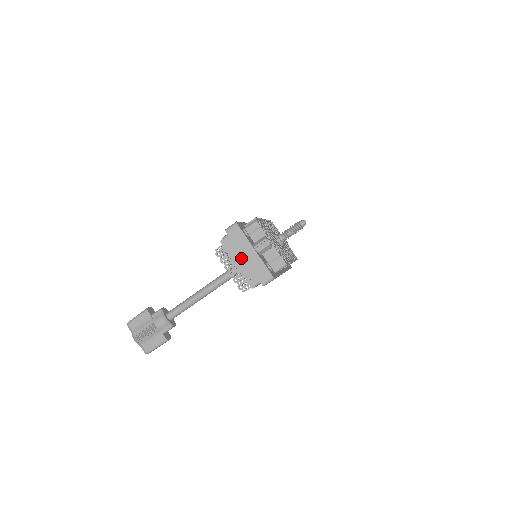
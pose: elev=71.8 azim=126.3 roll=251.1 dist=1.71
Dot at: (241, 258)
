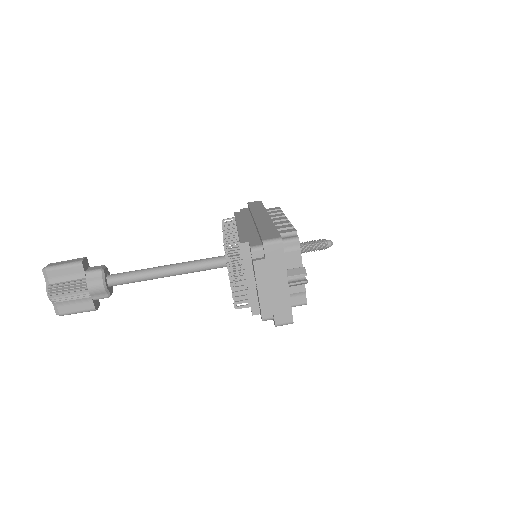
Dot at: (266, 285)
